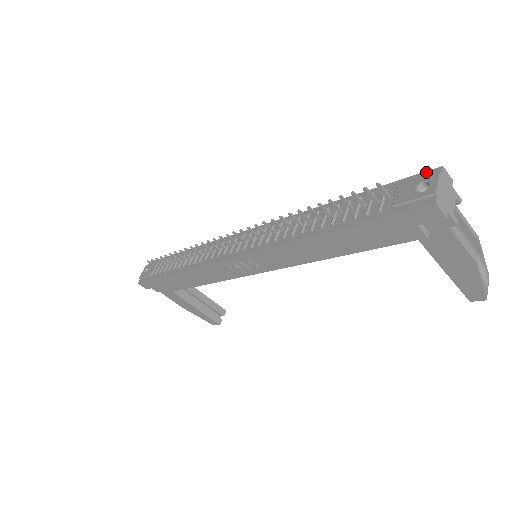
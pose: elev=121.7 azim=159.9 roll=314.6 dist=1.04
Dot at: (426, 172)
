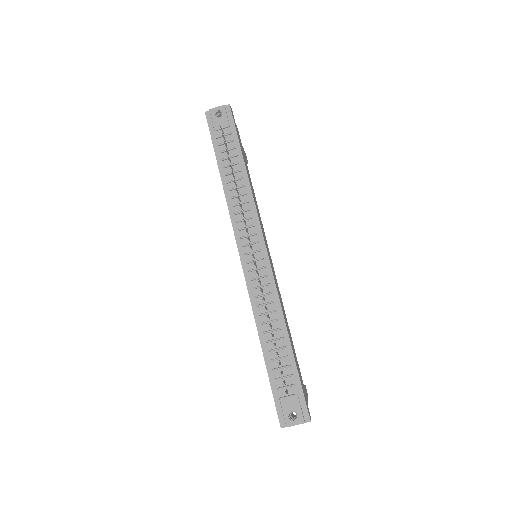
Dot at: (307, 411)
